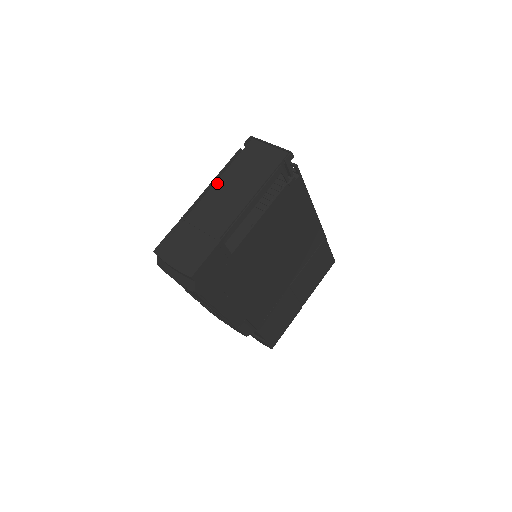
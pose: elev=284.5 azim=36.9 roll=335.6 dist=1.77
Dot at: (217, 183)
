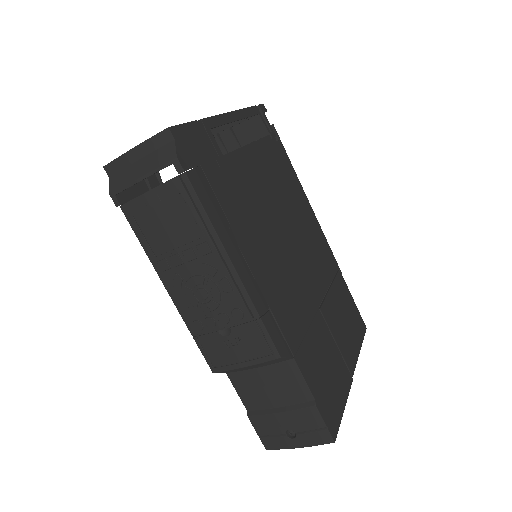
Dot at: occluded
